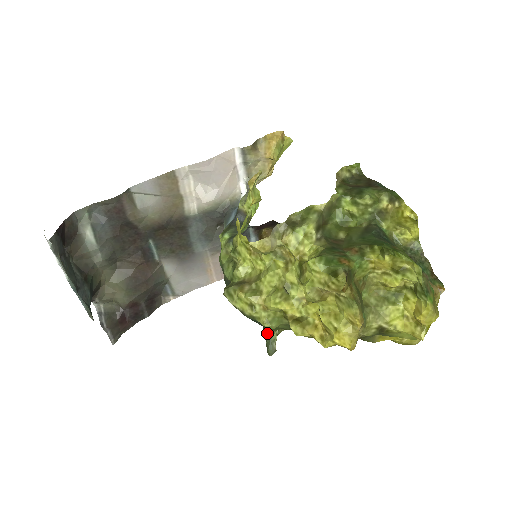
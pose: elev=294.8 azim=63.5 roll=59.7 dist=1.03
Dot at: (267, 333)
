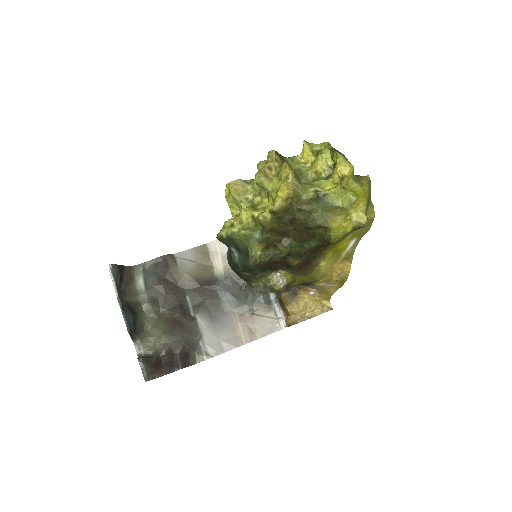
Dot at: (249, 252)
